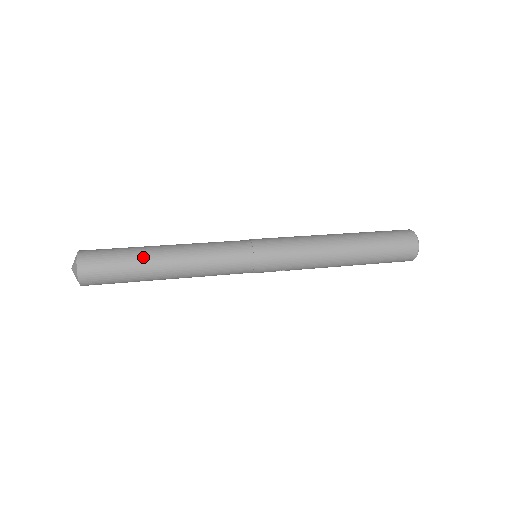
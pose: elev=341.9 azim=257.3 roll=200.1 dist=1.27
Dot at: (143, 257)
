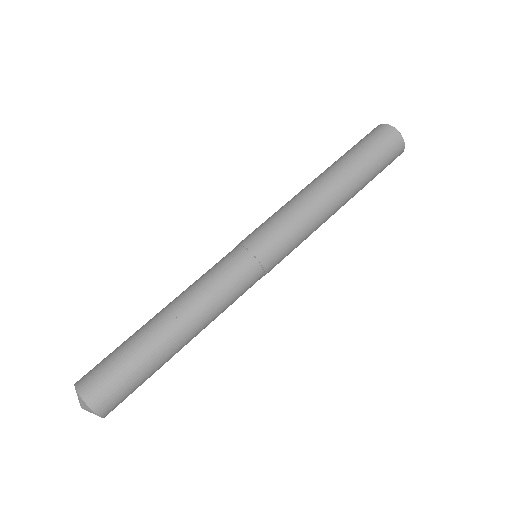
Dot at: (162, 359)
